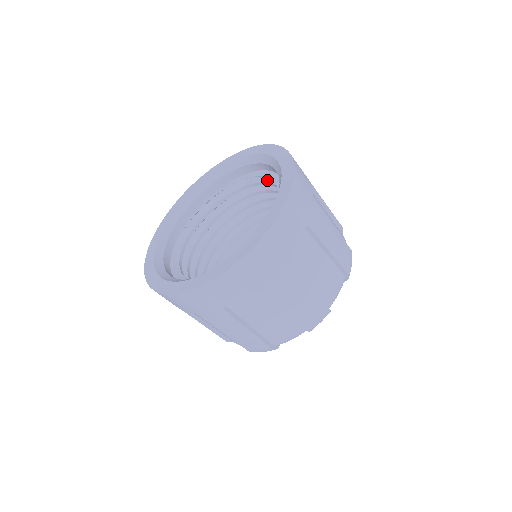
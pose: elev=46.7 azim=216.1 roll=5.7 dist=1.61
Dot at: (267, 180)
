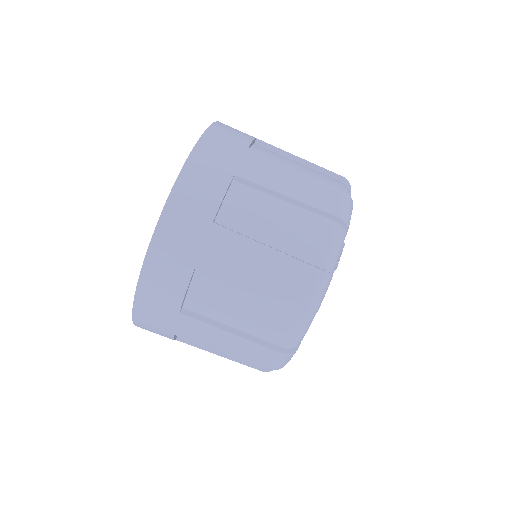
Dot at: occluded
